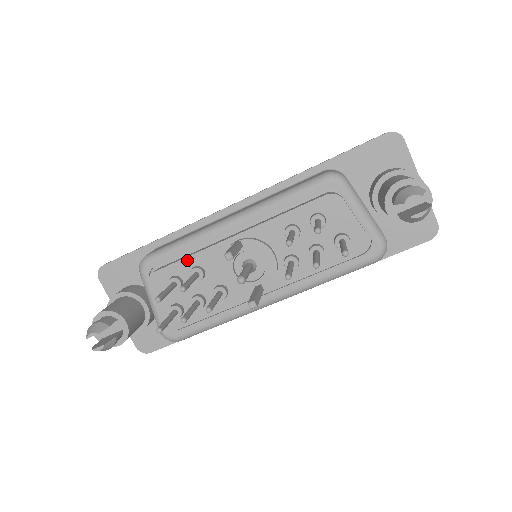
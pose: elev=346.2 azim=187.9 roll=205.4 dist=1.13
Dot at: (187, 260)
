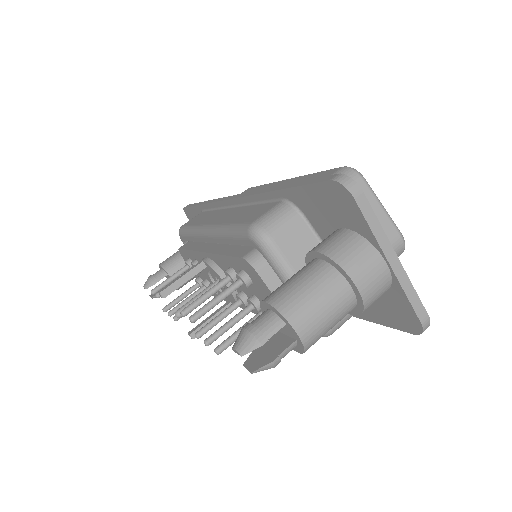
Dot at: (189, 252)
